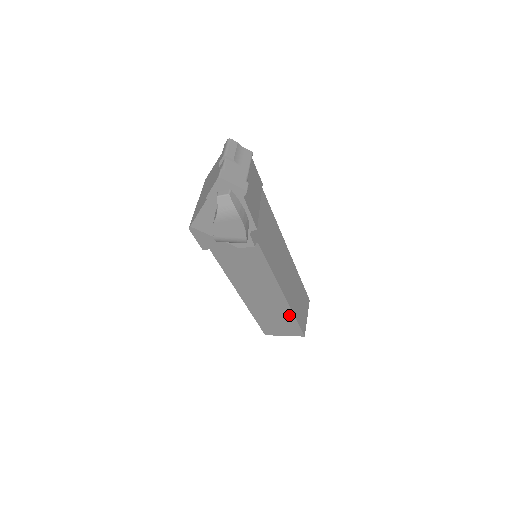
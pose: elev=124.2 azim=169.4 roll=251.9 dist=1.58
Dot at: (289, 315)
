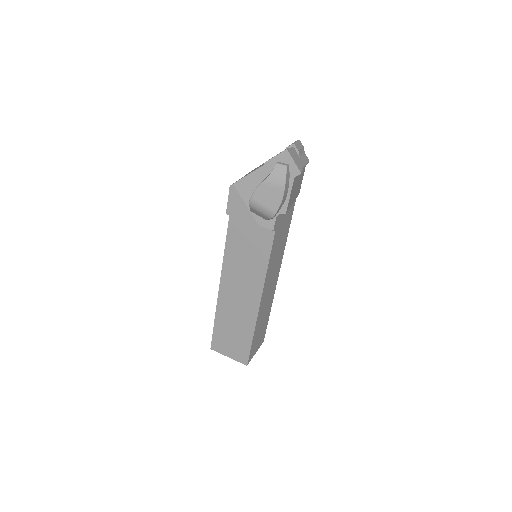
Dot at: (249, 331)
